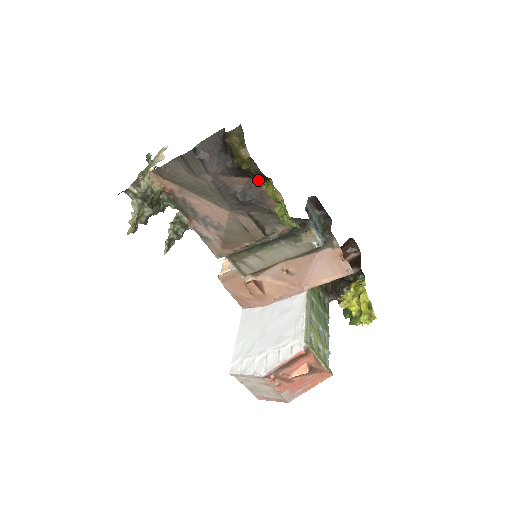
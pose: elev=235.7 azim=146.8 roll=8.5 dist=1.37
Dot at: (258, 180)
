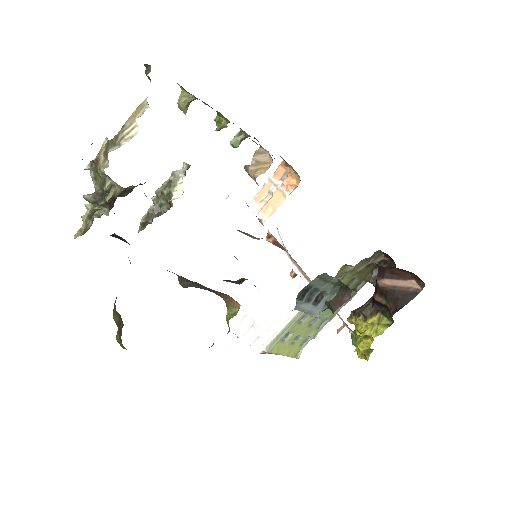
Dot at: occluded
